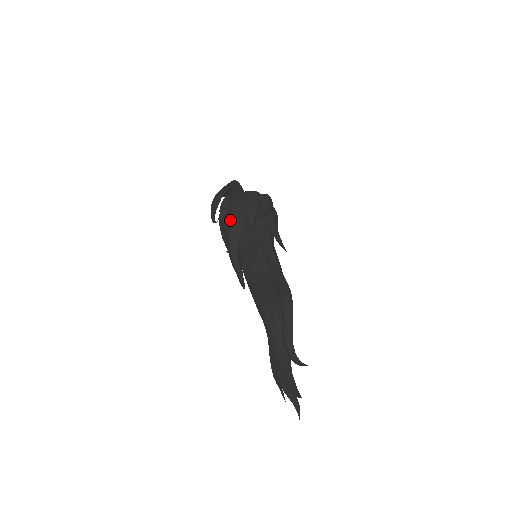
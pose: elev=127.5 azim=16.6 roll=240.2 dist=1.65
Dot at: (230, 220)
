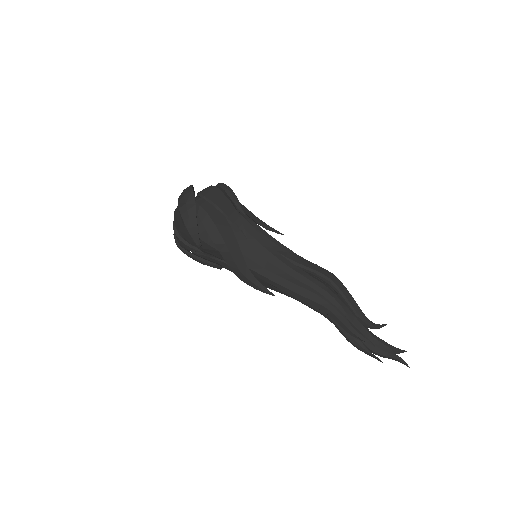
Dot at: (219, 235)
